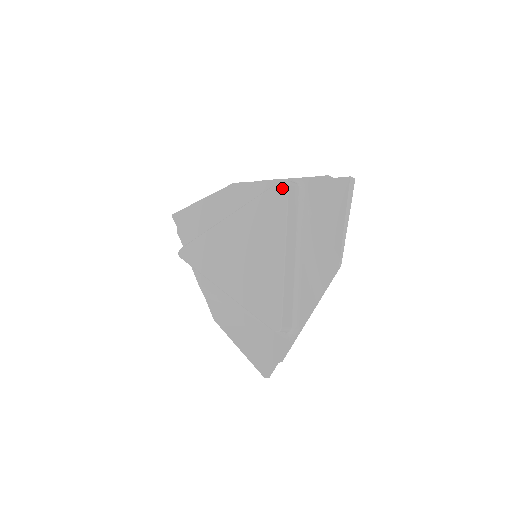
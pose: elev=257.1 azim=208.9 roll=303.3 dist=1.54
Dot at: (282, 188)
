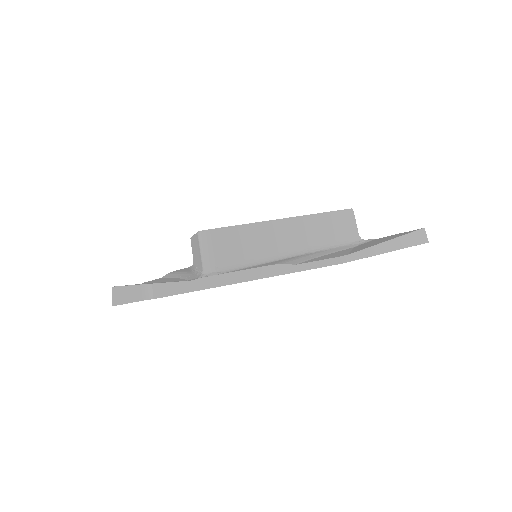
Dot at: occluded
